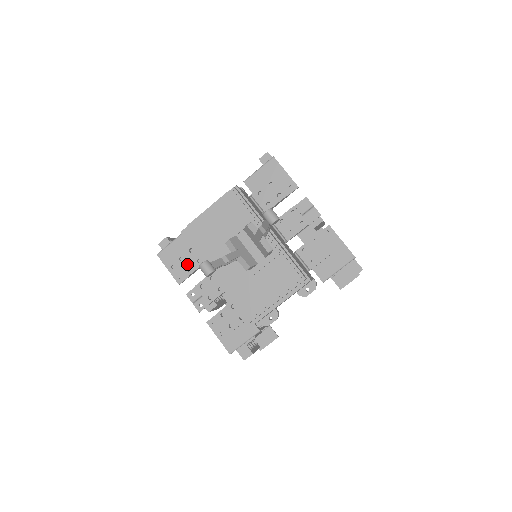
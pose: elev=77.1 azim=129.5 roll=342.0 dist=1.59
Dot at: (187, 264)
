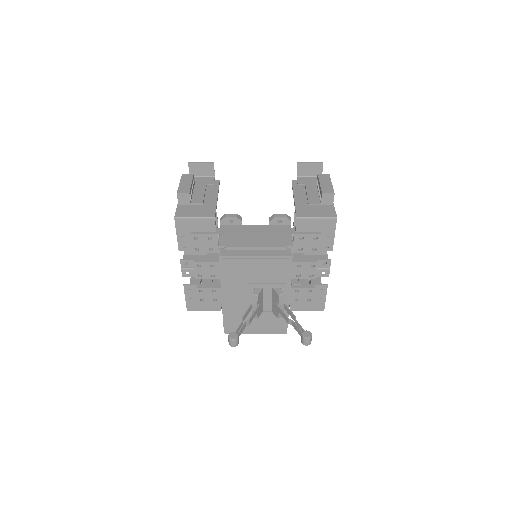
Dot at: (198, 245)
